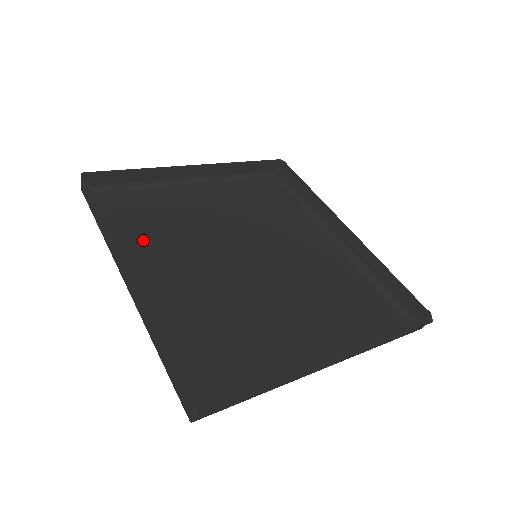
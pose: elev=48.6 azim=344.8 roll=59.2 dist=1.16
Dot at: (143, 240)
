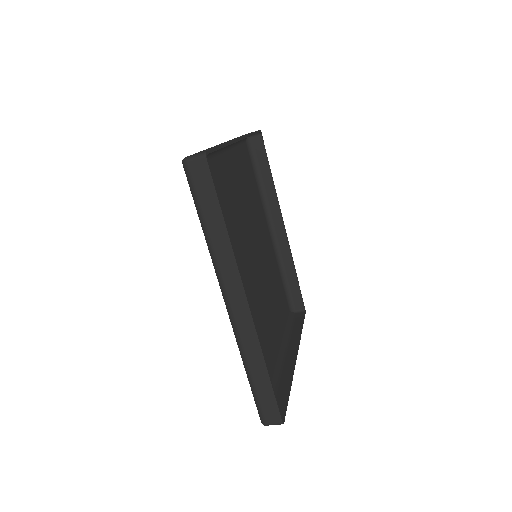
Dot at: occluded
